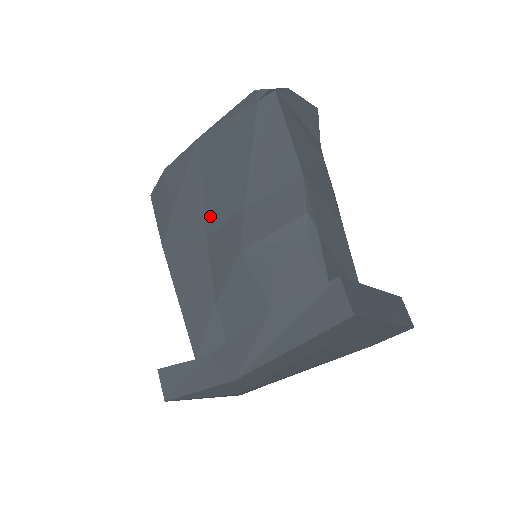
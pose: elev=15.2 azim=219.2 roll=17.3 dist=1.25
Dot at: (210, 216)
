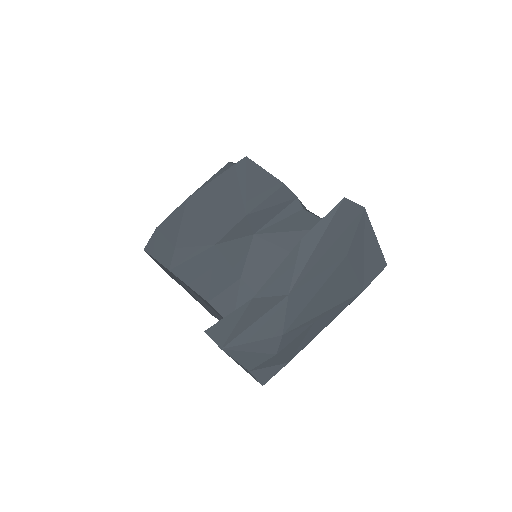
Dot at: (215, 232)
